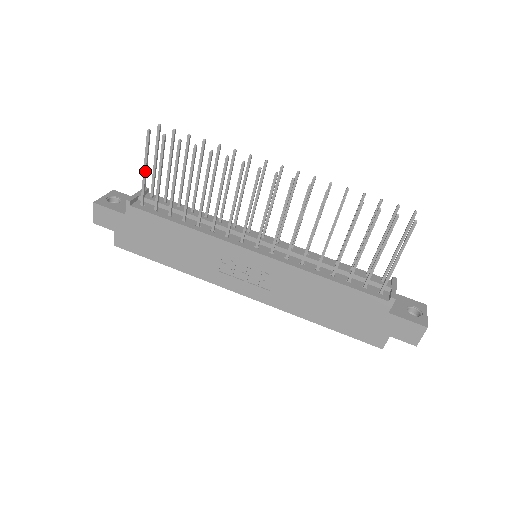
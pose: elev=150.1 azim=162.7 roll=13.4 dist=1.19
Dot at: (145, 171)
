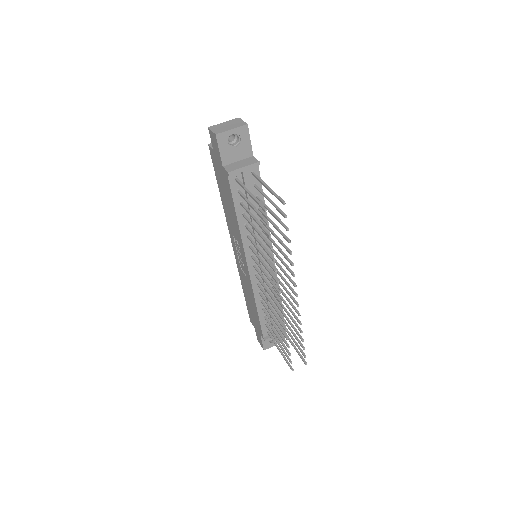
Dot at: (249, 194)
